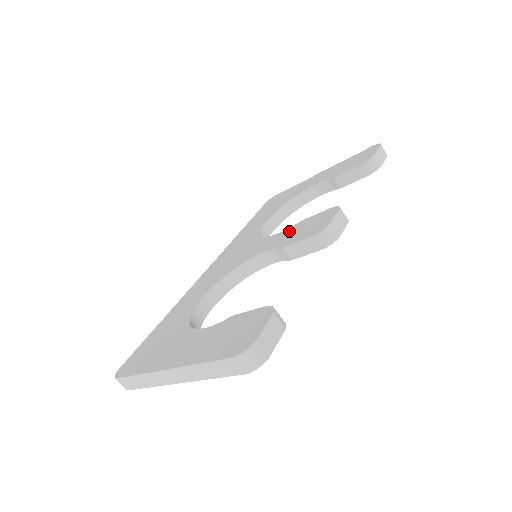
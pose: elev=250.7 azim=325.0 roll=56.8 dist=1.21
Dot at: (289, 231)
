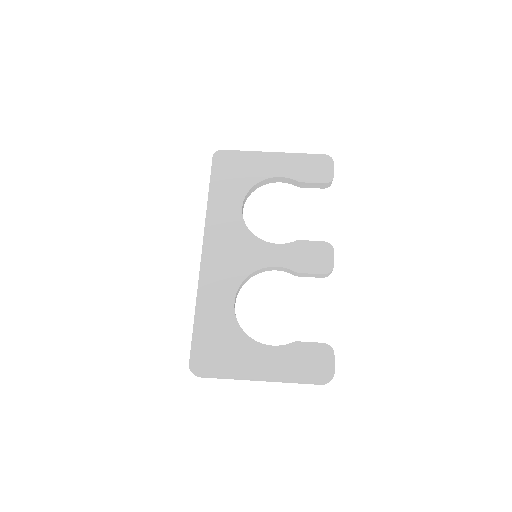
Dot at: (291, 250)
